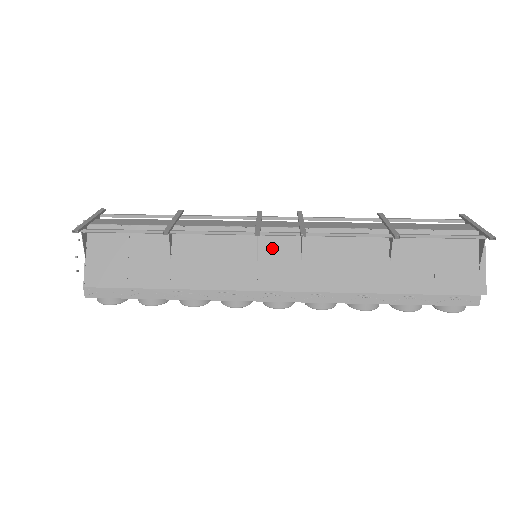
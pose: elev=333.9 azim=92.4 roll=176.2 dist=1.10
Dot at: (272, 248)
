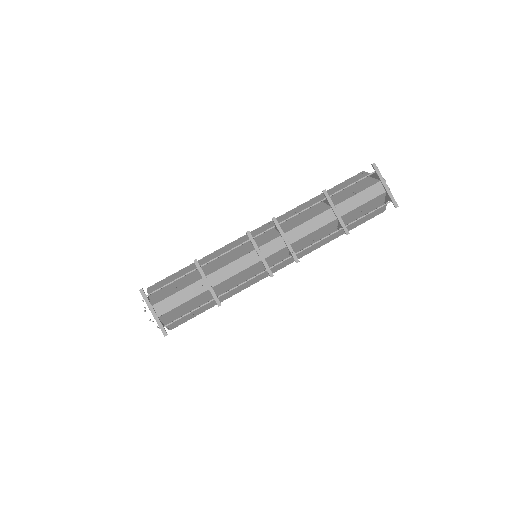
Dot at: (272, 261)
